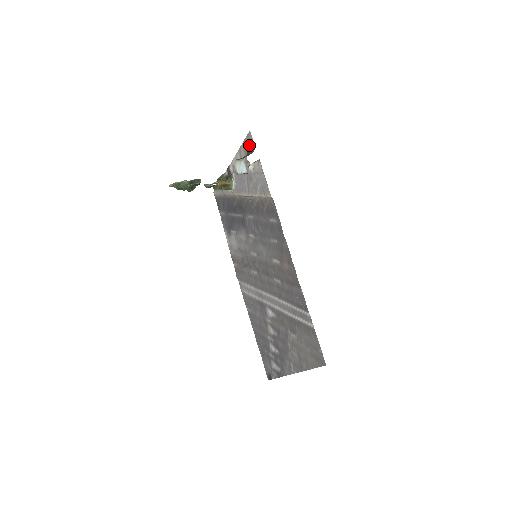
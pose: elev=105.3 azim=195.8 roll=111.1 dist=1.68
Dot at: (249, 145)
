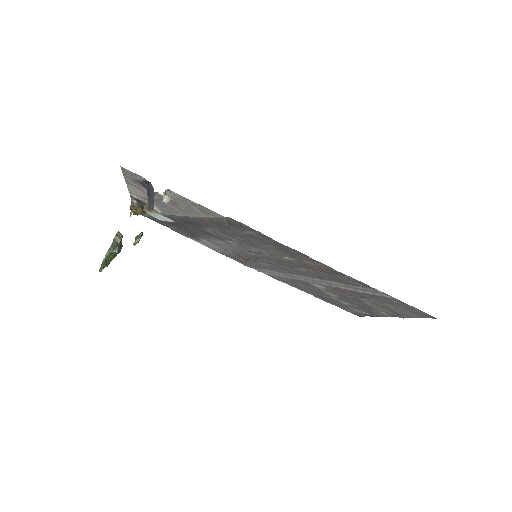
Dot at: (137, 179)
